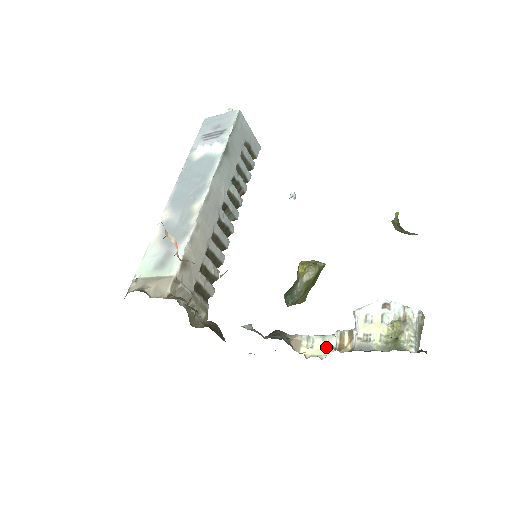
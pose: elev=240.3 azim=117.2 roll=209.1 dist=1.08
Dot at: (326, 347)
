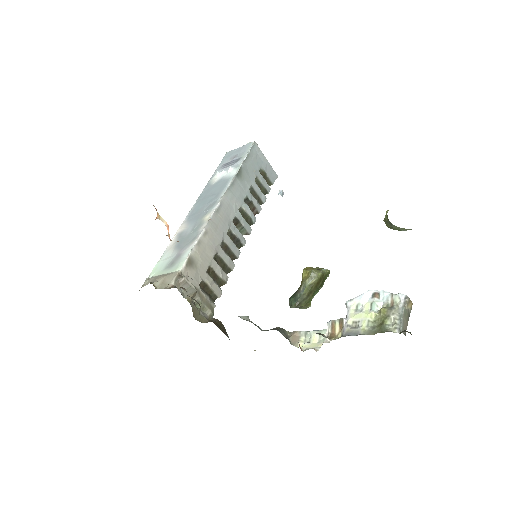
Dot at: (322, 341)
